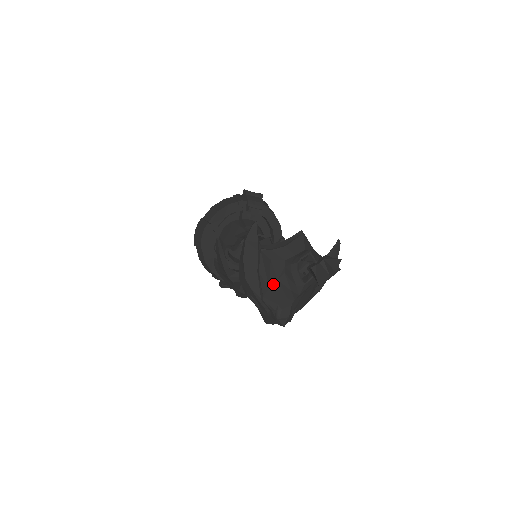
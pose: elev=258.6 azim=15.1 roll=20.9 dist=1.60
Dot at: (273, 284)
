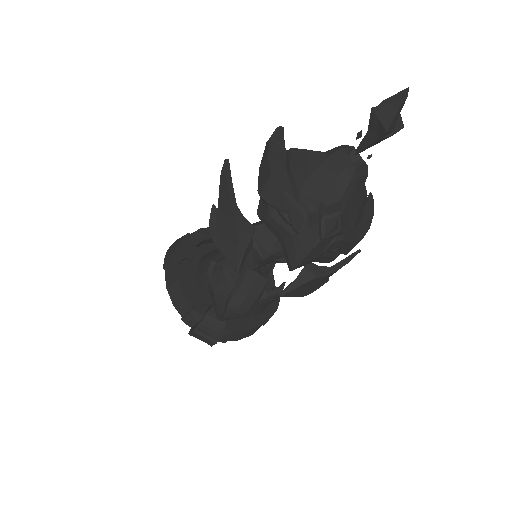
Dot at: (312, 173)
